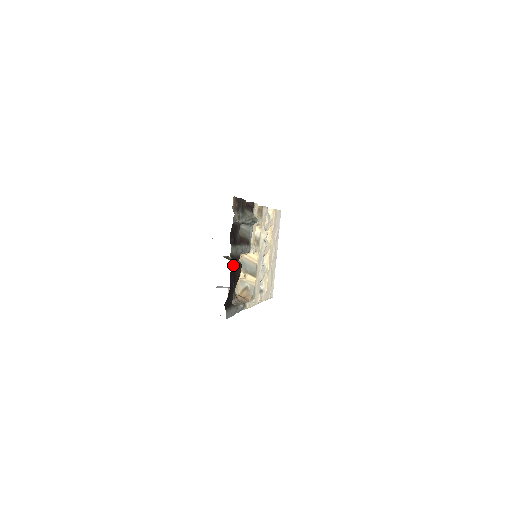
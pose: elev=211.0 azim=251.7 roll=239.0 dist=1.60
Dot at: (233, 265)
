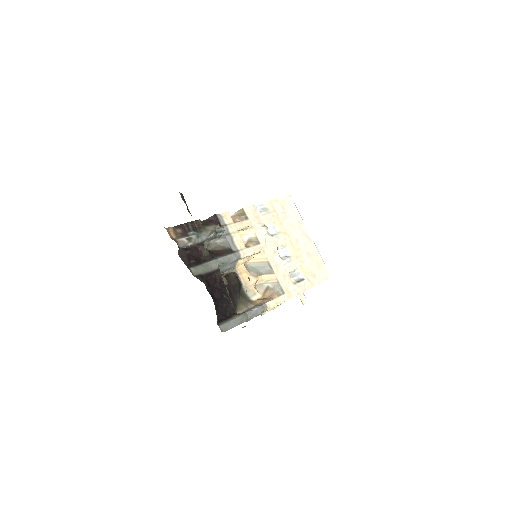
Dot at: (211, 281)
